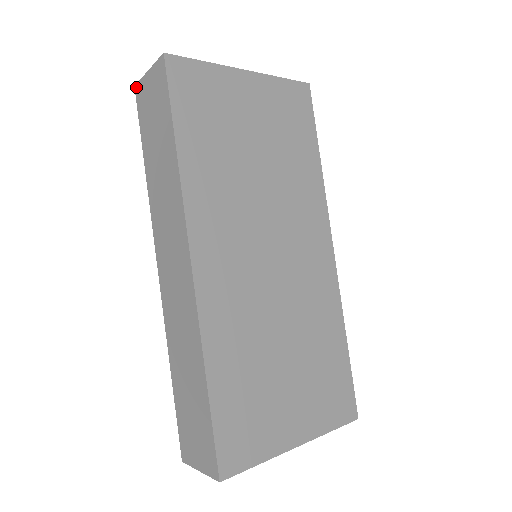
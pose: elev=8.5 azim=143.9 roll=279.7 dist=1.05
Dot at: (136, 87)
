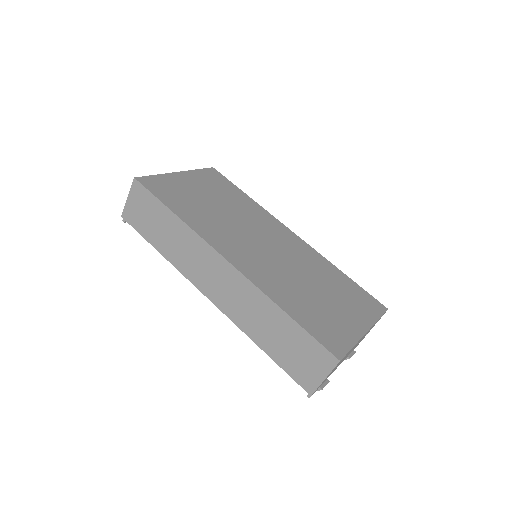
Dot at: (123, 215)
